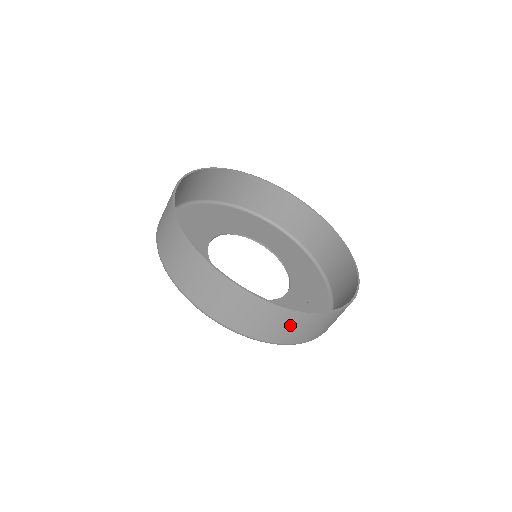
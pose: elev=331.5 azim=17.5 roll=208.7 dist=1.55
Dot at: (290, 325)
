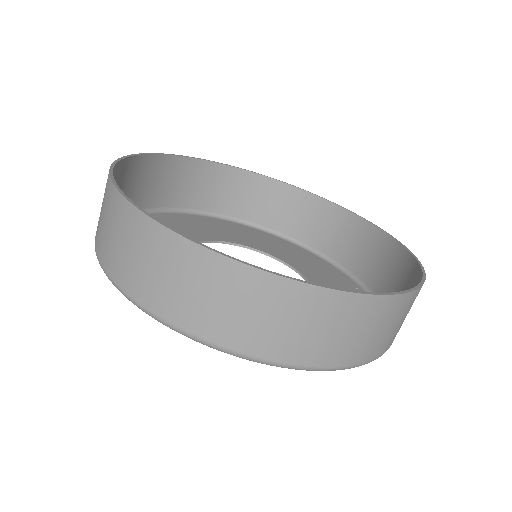
Dot at: (145, 254)
